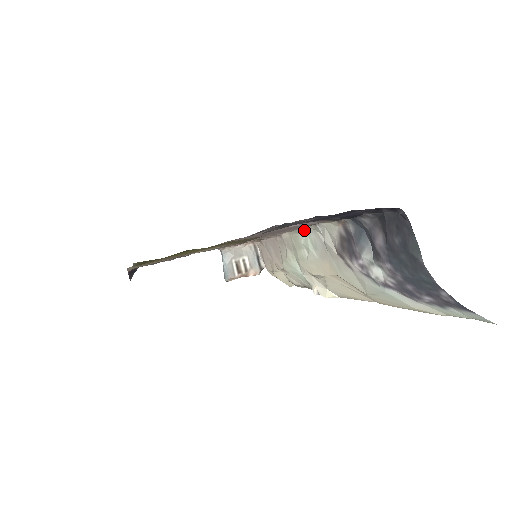
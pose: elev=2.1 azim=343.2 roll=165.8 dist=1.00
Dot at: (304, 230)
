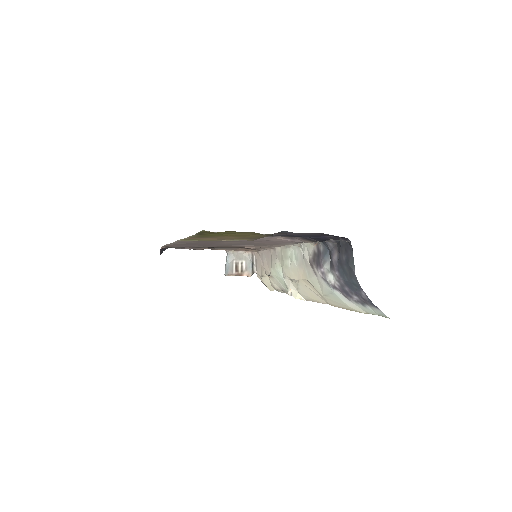
Dot at: (292, 246)
